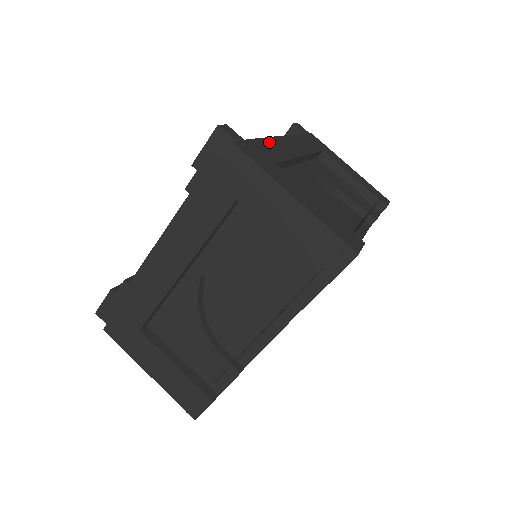
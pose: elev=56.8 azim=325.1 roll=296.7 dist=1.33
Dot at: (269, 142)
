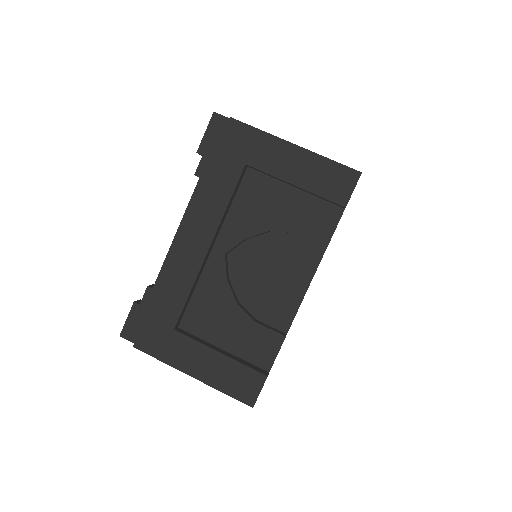
Dot at: occluded
